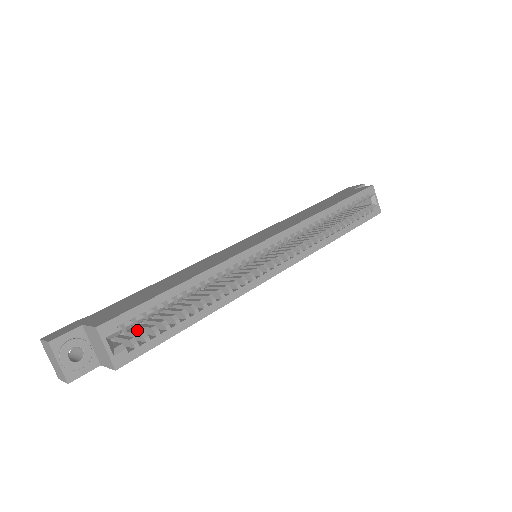
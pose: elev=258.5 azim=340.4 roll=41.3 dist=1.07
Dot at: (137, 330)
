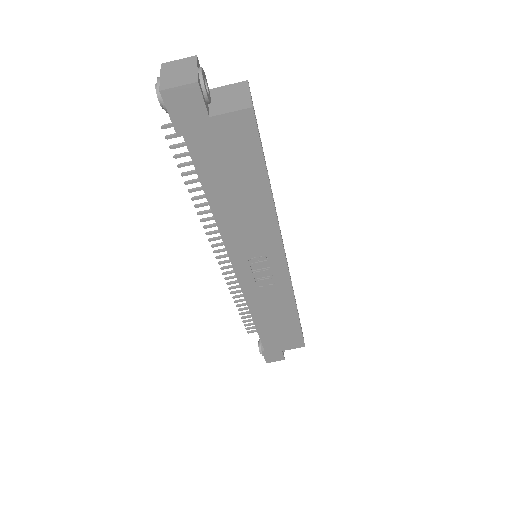
Dot at: occluded
